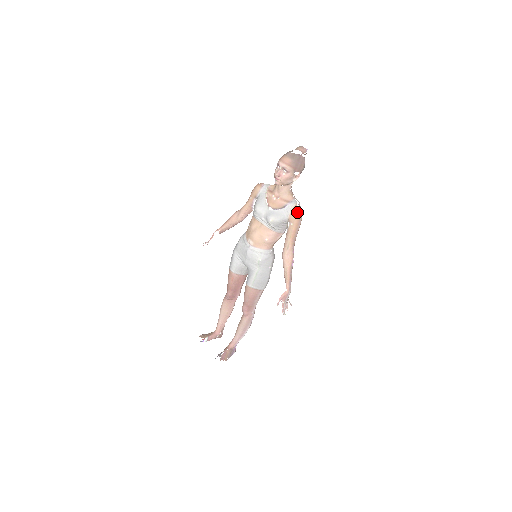
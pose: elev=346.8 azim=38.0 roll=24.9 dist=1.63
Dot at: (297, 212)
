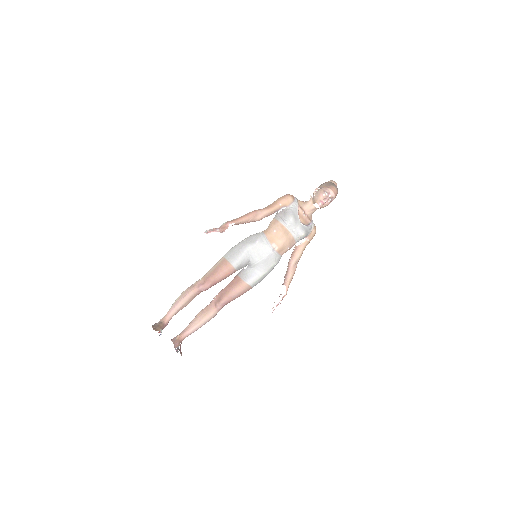
Dot at: occluded
